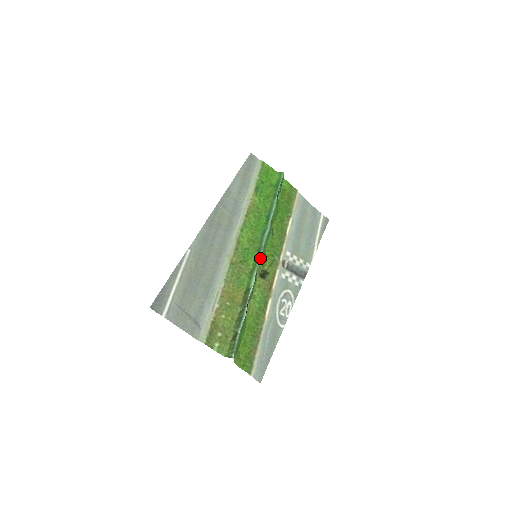
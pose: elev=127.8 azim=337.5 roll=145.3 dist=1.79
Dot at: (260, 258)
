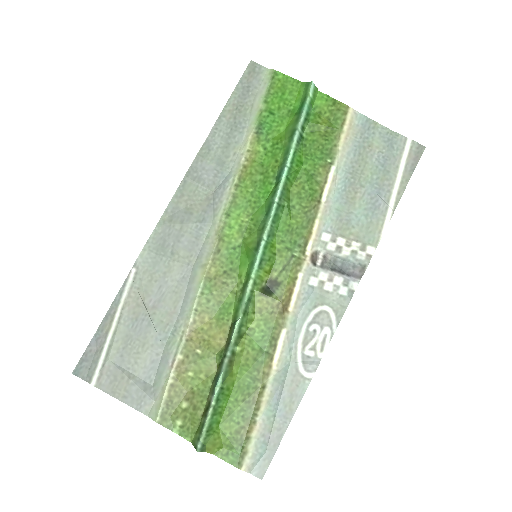
Dot at: (257, 262)
